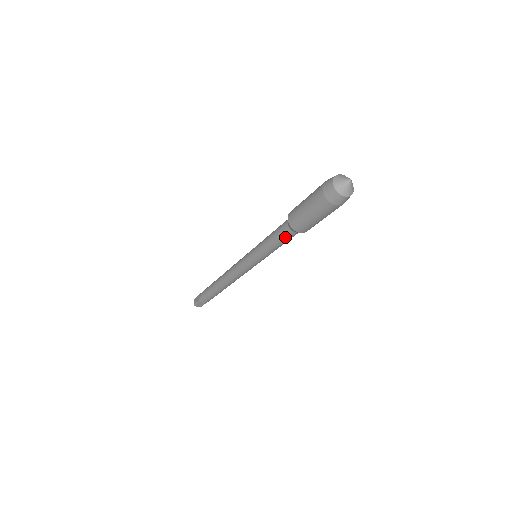
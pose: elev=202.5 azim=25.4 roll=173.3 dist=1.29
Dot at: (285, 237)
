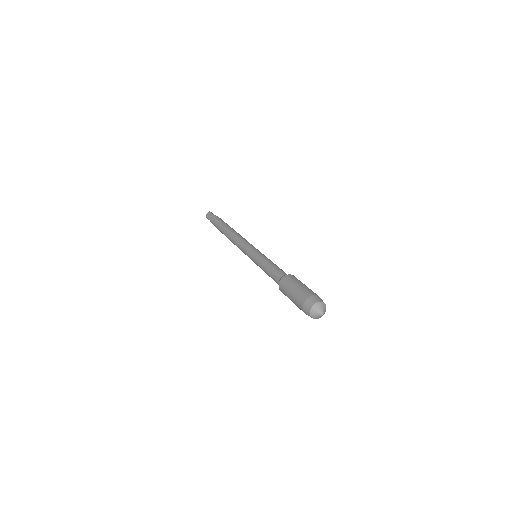
Dot at: occluded
